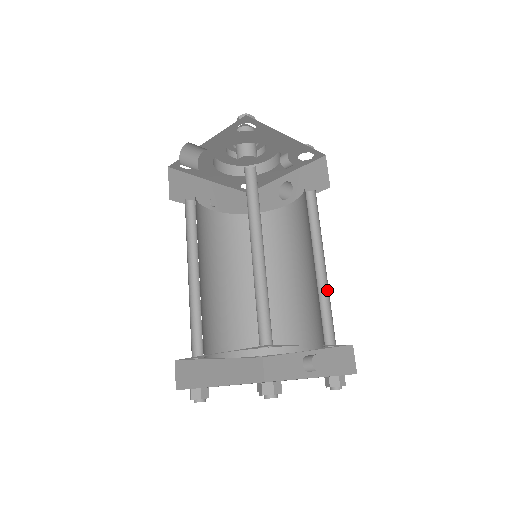
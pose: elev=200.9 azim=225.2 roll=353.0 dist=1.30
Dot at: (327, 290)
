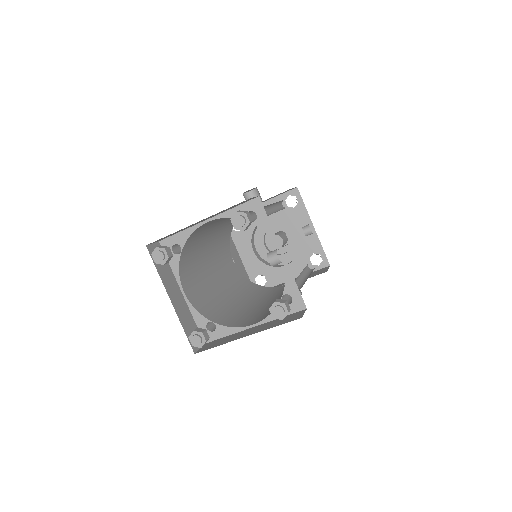
Dot at: occluded
